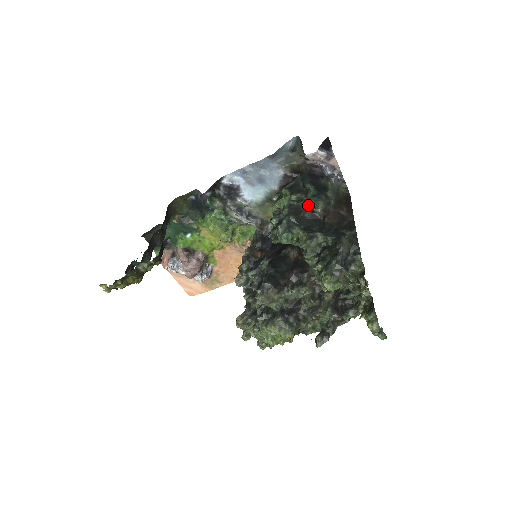
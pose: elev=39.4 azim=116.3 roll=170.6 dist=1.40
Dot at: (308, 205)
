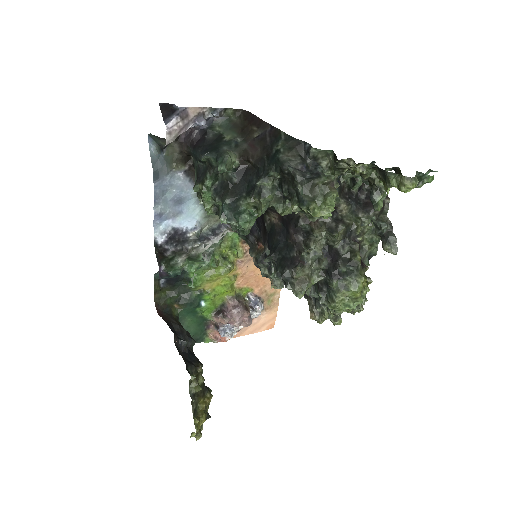
Dot at: occluded
